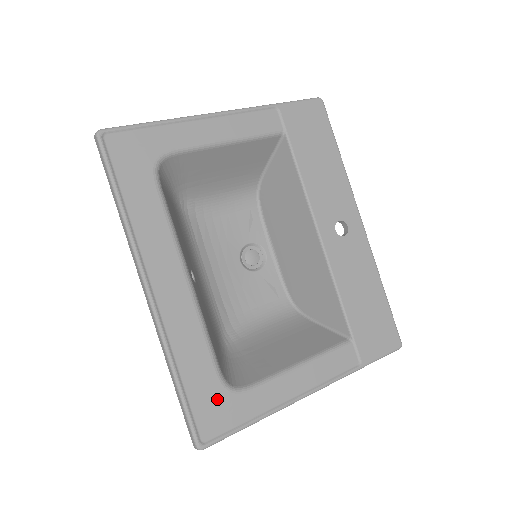
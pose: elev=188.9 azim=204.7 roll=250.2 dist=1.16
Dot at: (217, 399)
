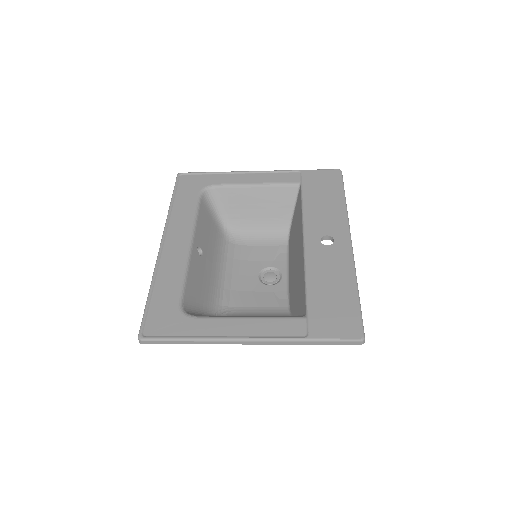
Dot at: (169, 314)
